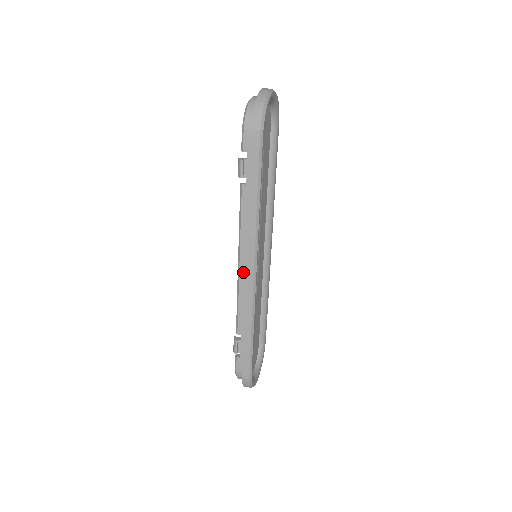
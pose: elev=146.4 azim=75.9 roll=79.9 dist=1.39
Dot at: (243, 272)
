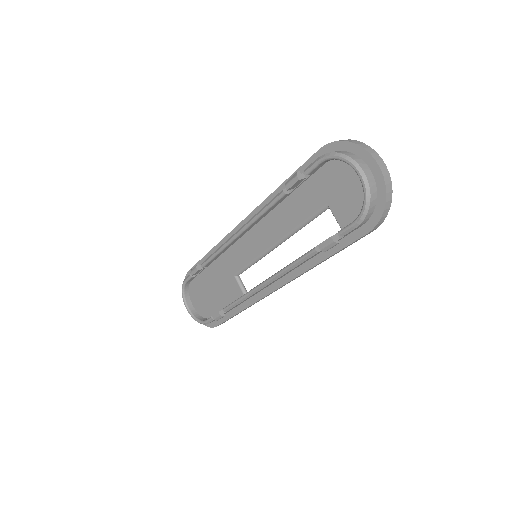
Dot at: occluded
